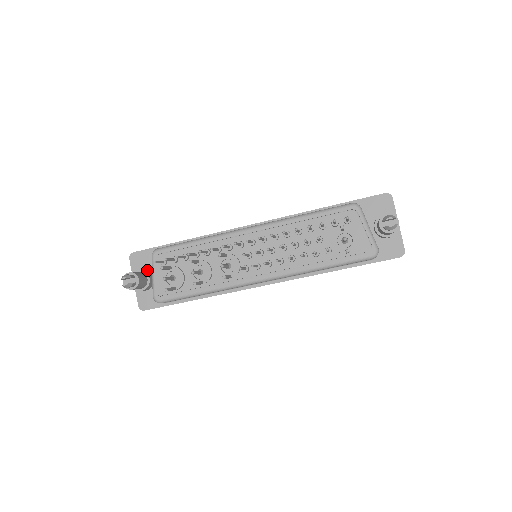
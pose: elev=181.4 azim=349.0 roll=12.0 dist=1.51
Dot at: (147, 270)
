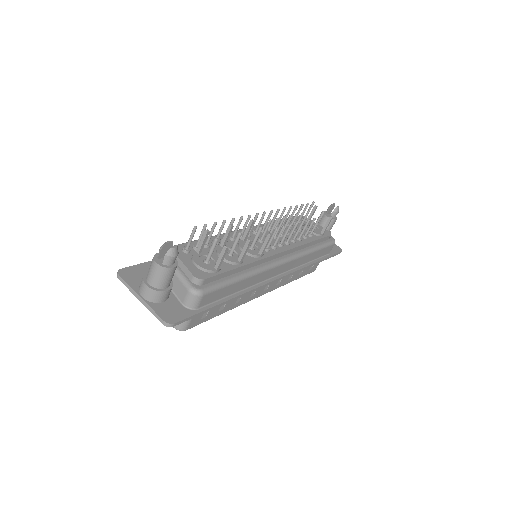
Dot at: occluded
